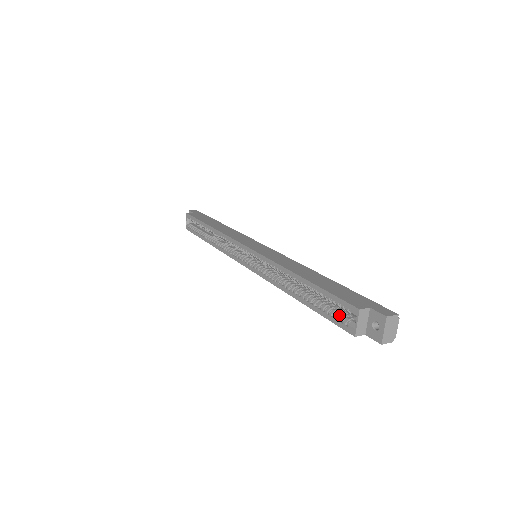
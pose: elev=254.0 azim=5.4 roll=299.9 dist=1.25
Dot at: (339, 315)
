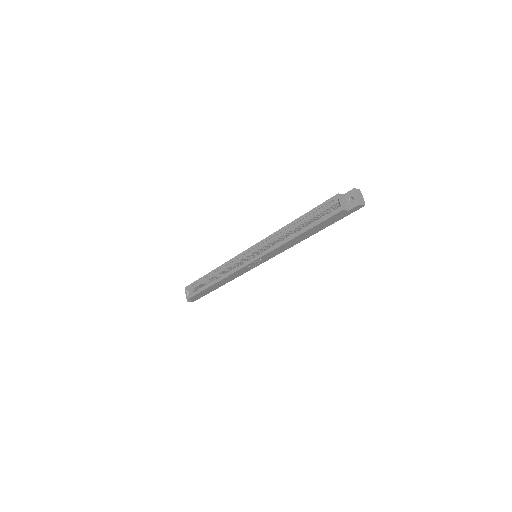
Dot at: (328, 213)
